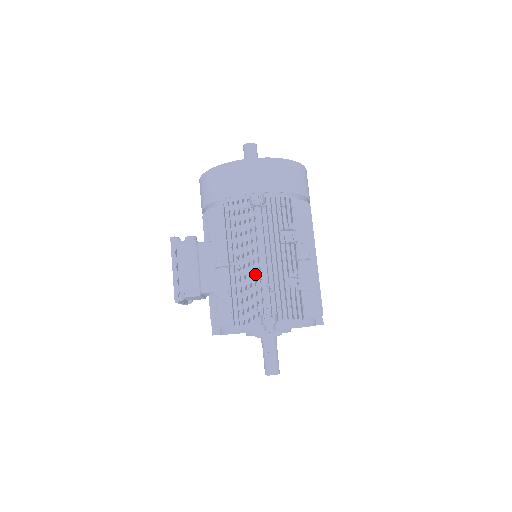
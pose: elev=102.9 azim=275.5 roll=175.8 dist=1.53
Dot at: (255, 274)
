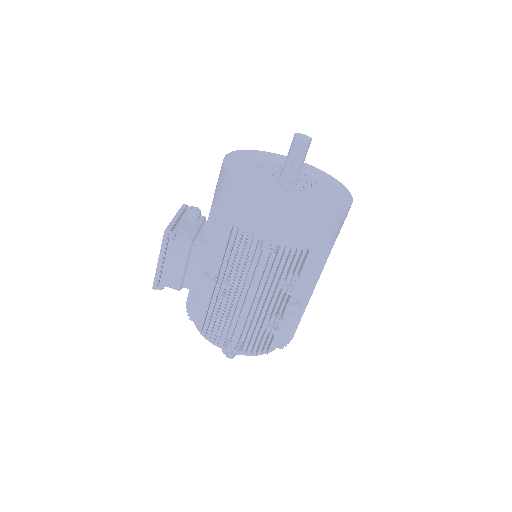
Dot at: (235, 312)
